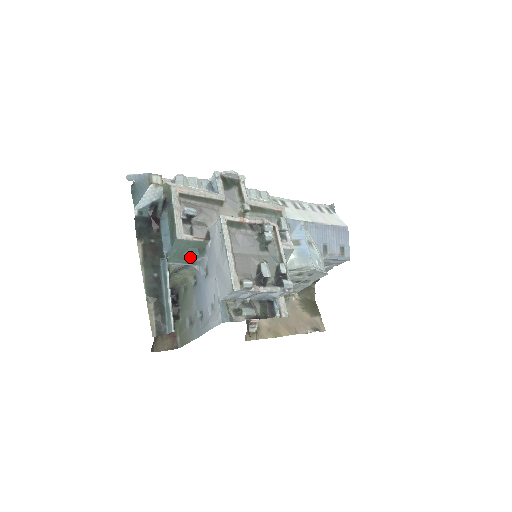
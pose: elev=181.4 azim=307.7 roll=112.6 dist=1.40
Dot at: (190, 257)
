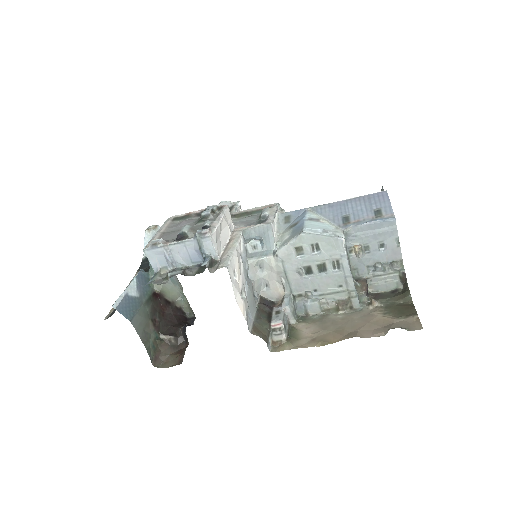
Dot at: occluded
